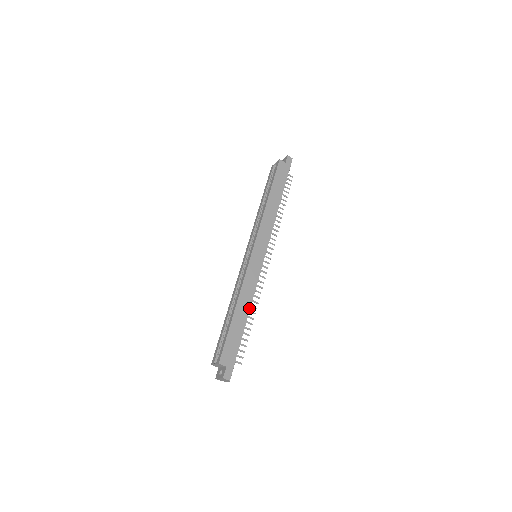
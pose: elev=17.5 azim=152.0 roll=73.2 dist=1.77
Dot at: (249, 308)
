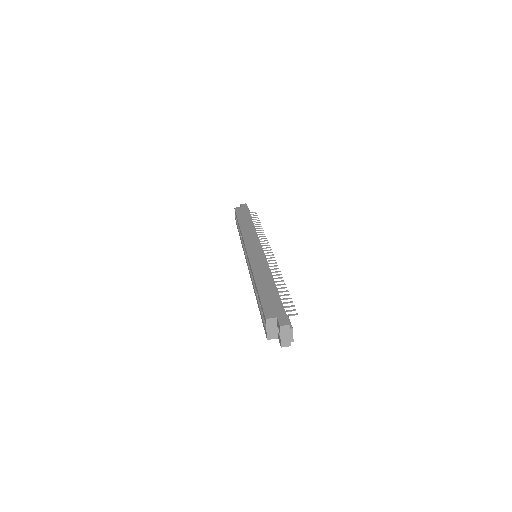
Dot at: (271, 276)
